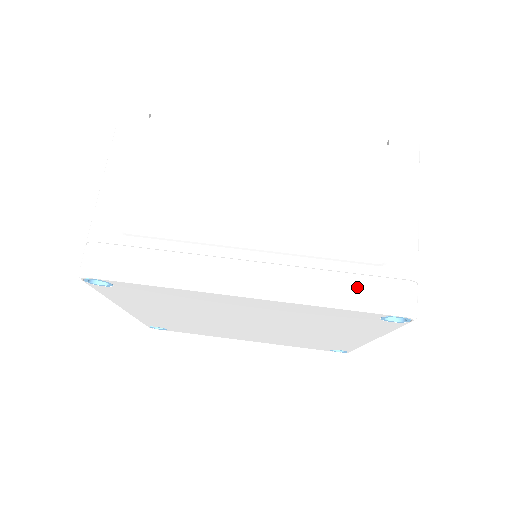
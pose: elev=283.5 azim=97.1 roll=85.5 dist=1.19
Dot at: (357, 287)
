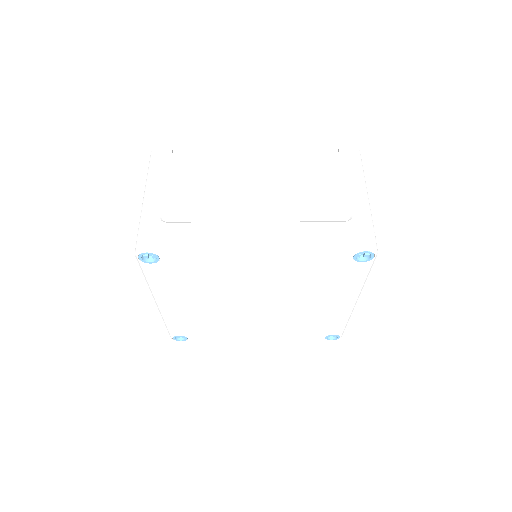
Dot at: (333, 236)
